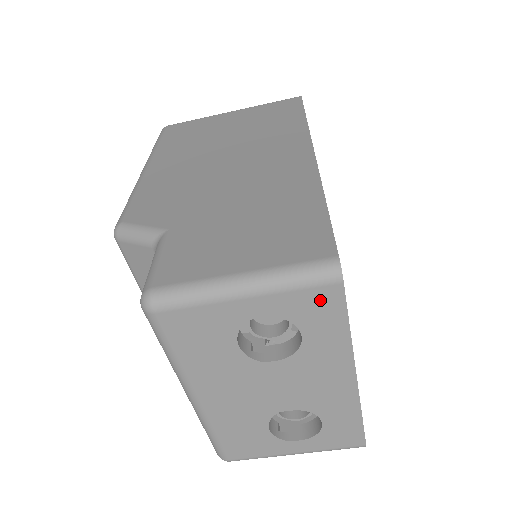
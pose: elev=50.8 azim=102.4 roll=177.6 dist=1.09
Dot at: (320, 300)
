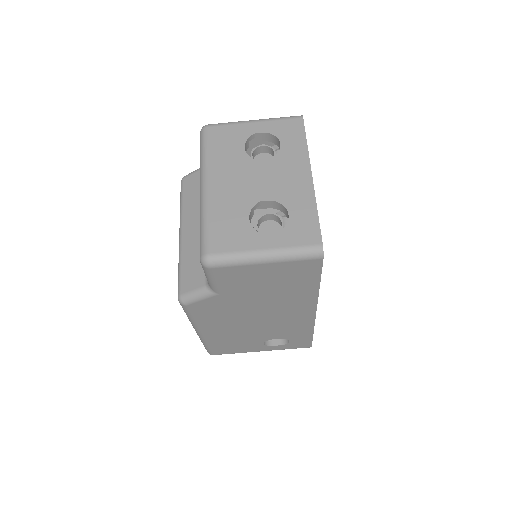
Dot at: (291, 126)
